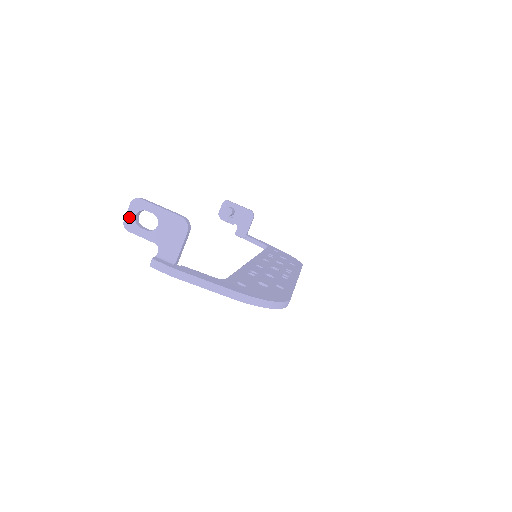
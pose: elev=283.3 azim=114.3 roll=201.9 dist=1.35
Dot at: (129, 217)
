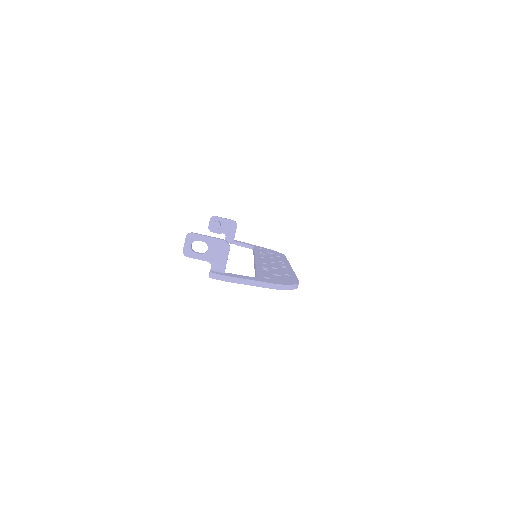
Dot at: (186, 247)
